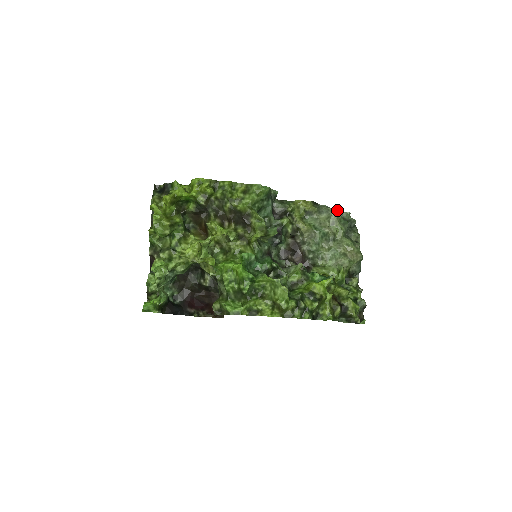
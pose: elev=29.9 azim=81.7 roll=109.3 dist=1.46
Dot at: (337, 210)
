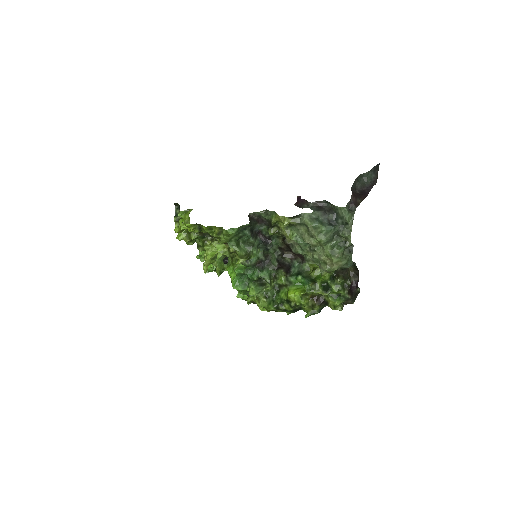
Dot at: (314, 225)
